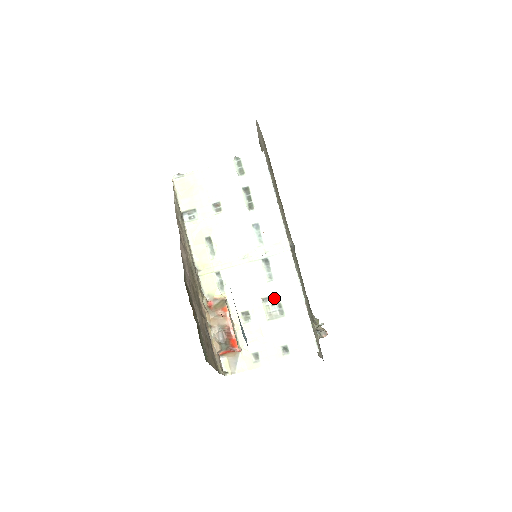
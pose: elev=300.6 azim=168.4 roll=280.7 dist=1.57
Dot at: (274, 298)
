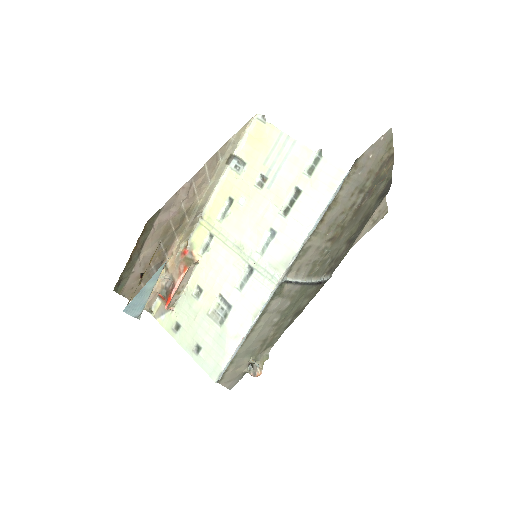
Dot at: (228, 305)
